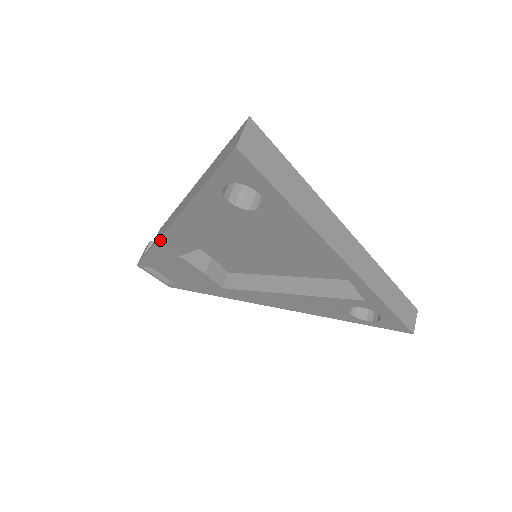
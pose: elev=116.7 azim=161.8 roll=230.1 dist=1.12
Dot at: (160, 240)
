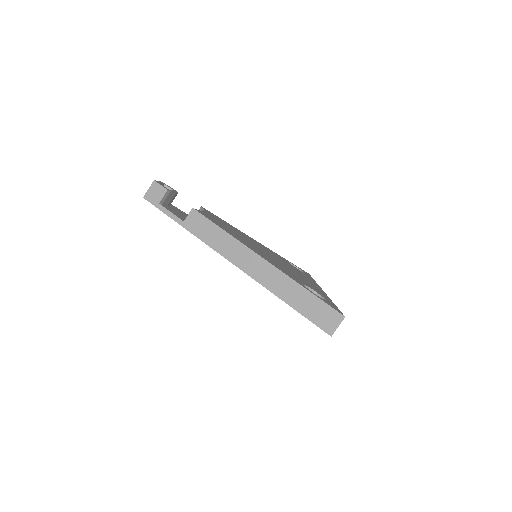
Dot at: (203, 241)
